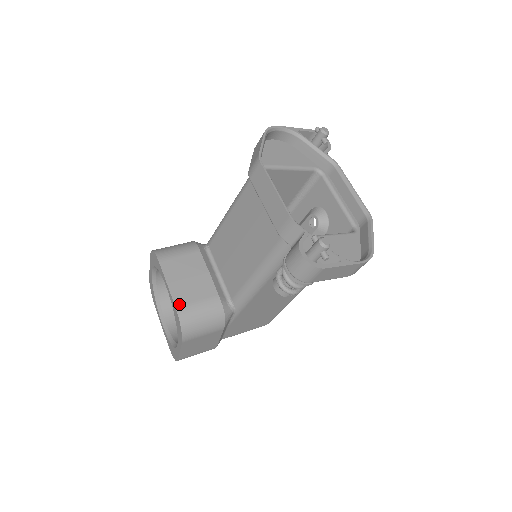
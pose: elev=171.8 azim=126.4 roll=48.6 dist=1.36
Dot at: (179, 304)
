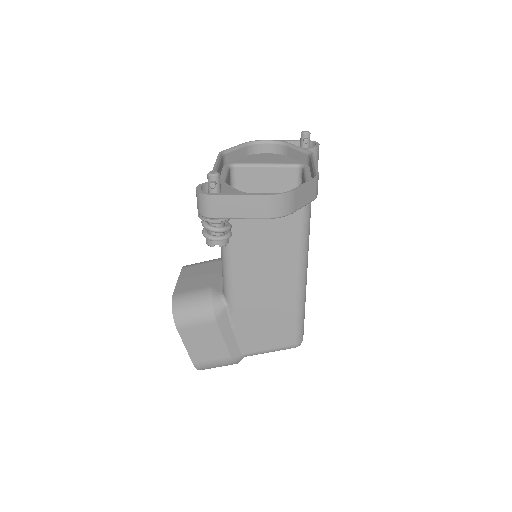
Dot at: (177, 292)
